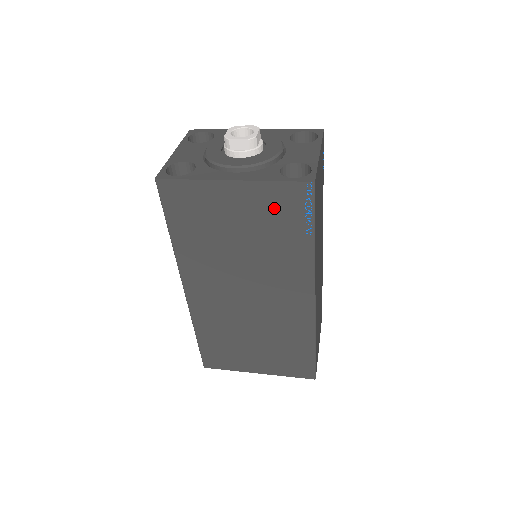
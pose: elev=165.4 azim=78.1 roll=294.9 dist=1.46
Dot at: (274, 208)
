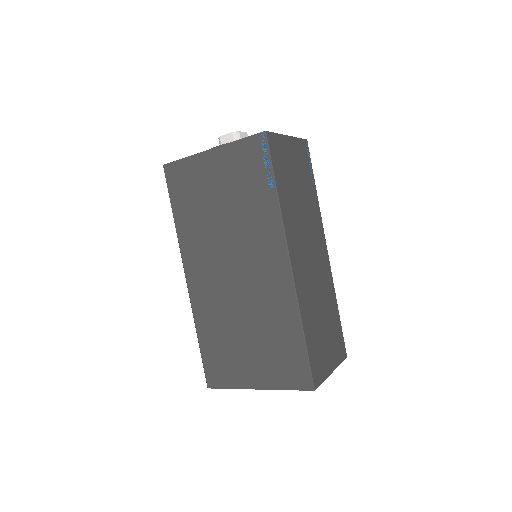
Dot at: (241, 166)
